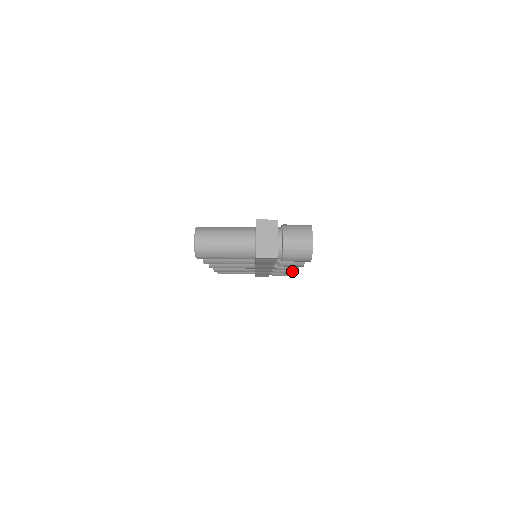
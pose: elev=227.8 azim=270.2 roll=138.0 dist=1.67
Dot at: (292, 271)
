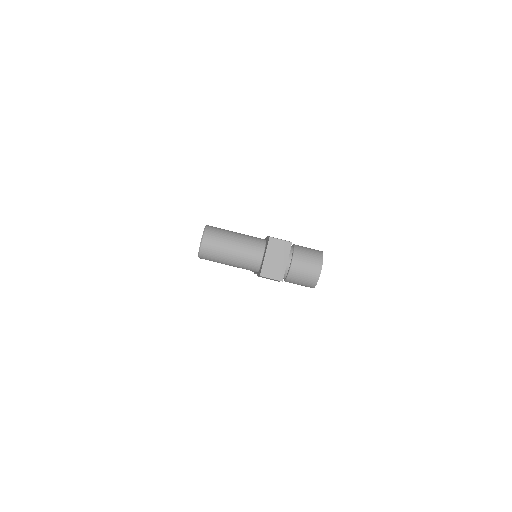
Dot at: occluded
